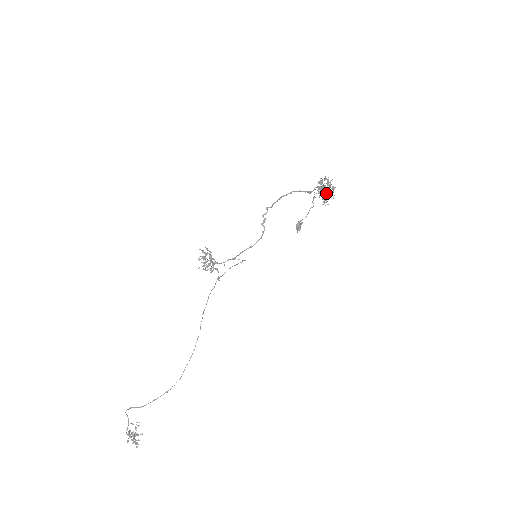
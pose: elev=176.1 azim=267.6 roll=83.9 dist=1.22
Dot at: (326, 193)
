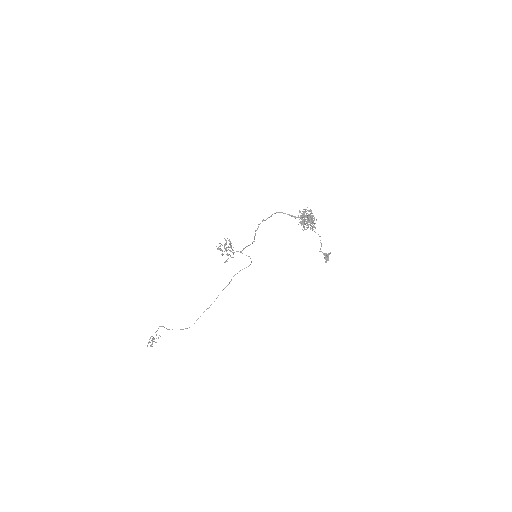
Dot at: (302, 220)
